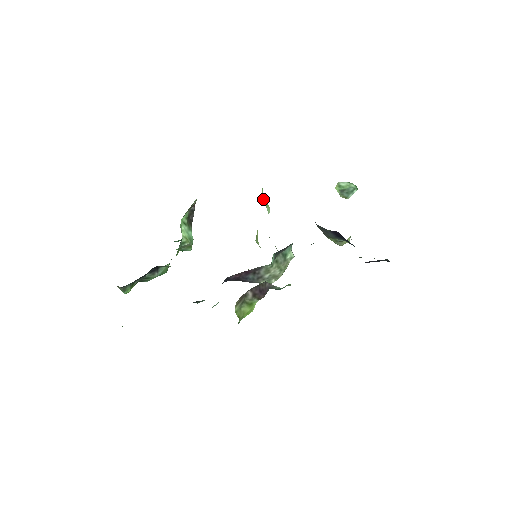
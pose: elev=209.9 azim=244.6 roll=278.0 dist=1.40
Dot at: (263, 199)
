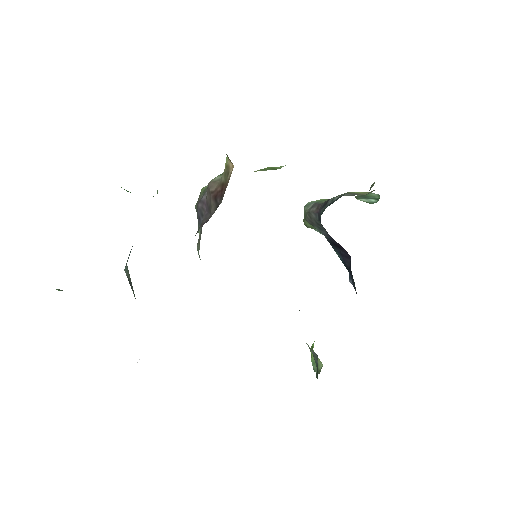
Dot at: occluded
